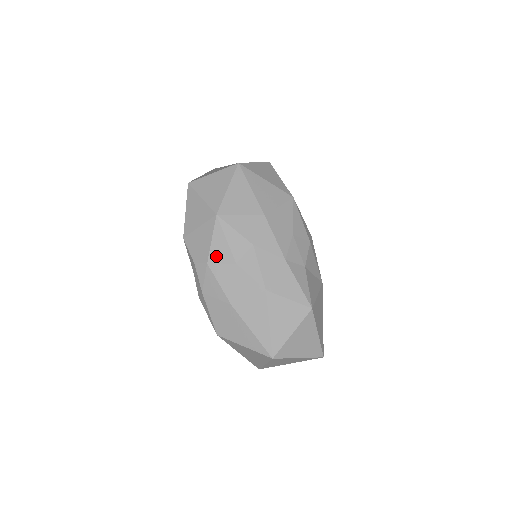
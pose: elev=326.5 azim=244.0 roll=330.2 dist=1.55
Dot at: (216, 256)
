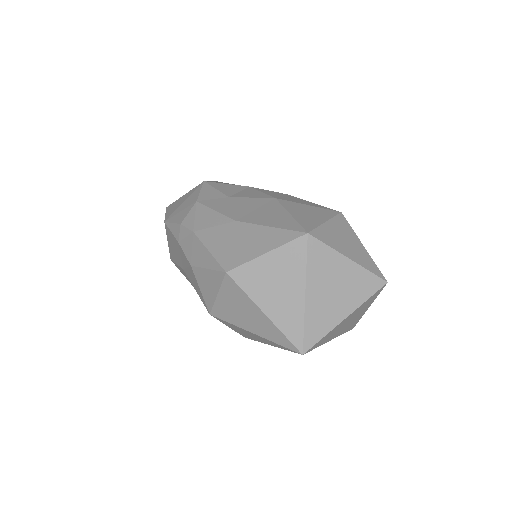
Dot at: (207, 205)
